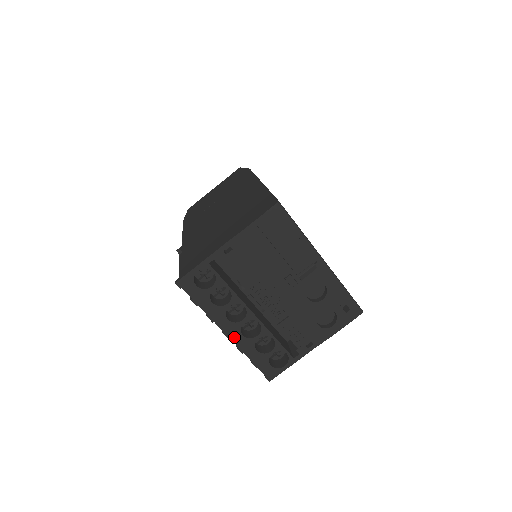
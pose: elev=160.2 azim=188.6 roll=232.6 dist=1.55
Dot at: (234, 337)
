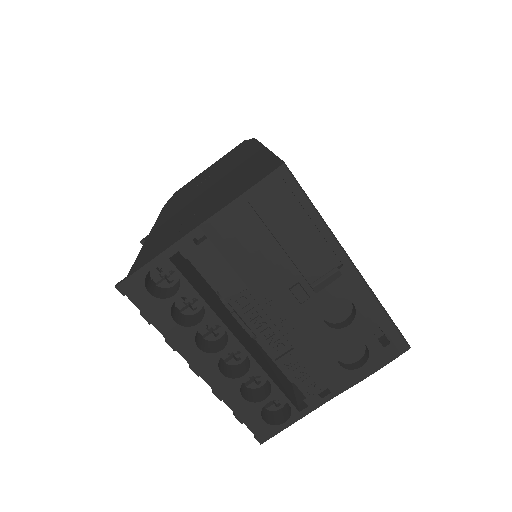
Dot at: (208, 375)
